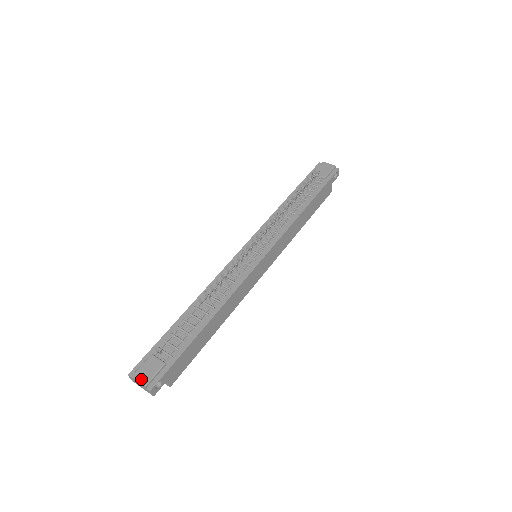
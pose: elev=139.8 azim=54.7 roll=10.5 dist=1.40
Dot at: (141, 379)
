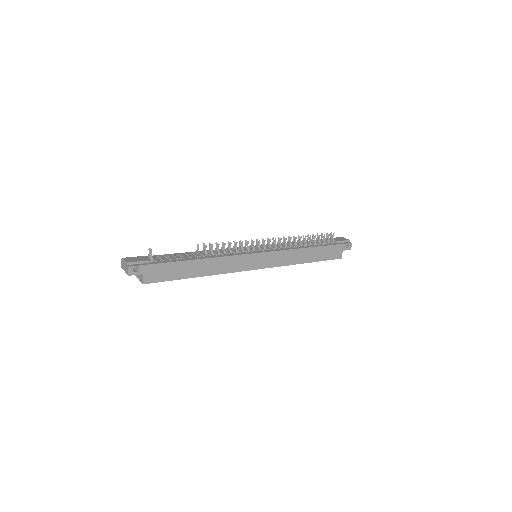
Dot at: (128, 260)
